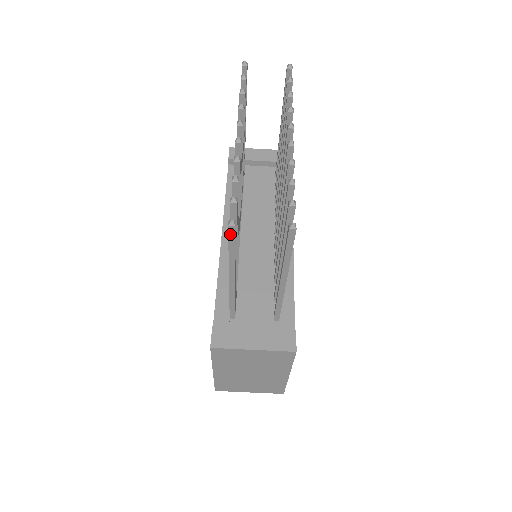
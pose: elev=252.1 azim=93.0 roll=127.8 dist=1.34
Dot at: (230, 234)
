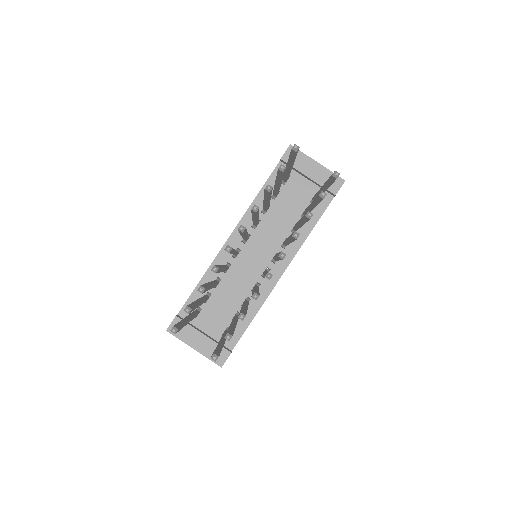
Dot at: occluded
